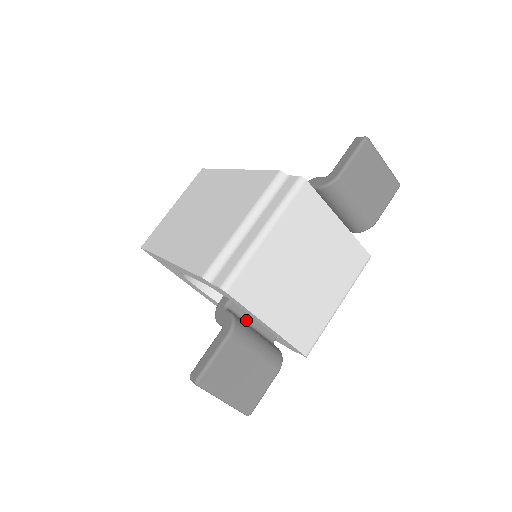
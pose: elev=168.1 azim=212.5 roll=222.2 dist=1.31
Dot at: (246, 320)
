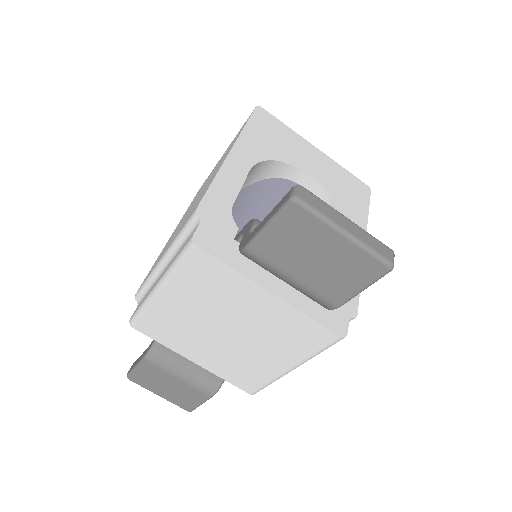
Dot at: occluded
